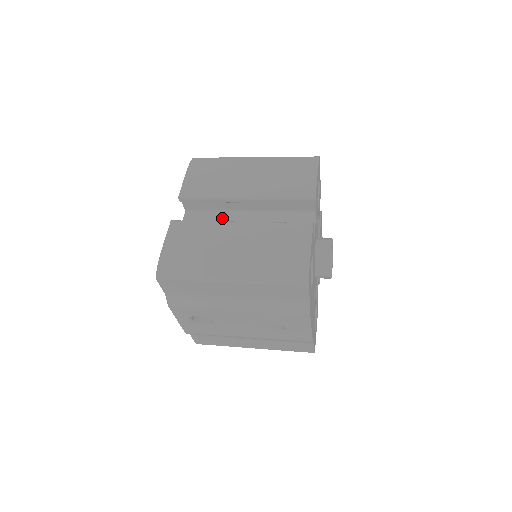
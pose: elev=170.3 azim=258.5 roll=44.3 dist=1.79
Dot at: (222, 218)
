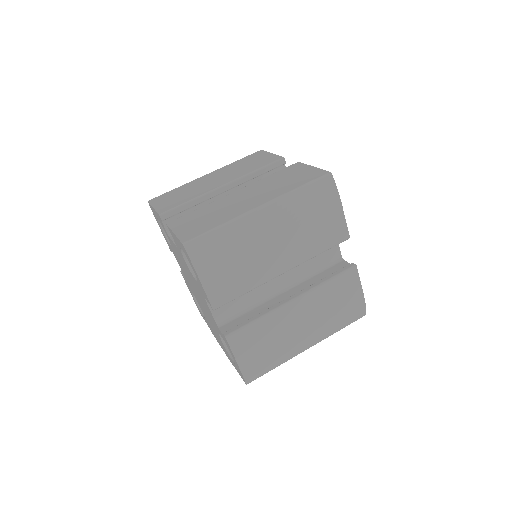
Dot at: occluded
